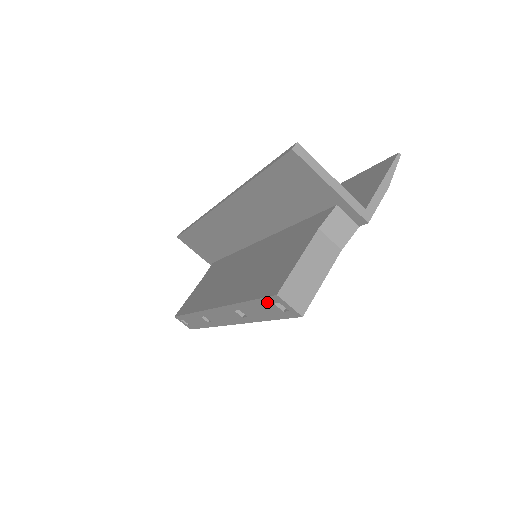
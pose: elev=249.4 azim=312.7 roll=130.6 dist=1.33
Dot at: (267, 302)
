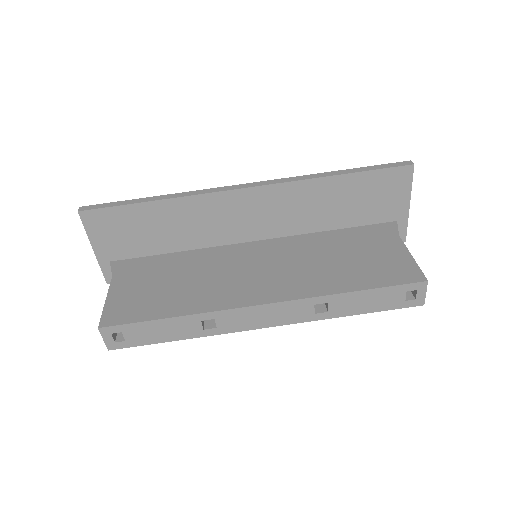
Dot at: (399, 290)
